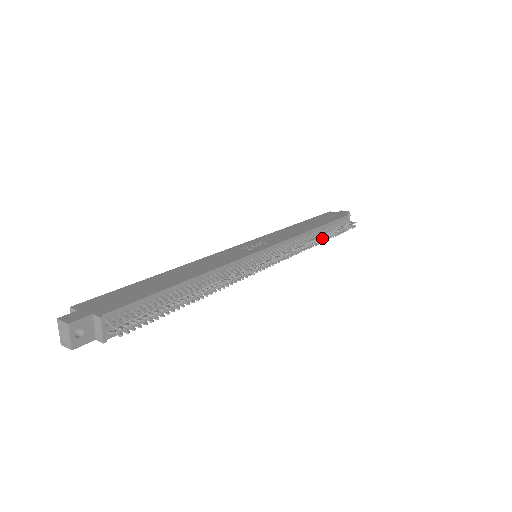
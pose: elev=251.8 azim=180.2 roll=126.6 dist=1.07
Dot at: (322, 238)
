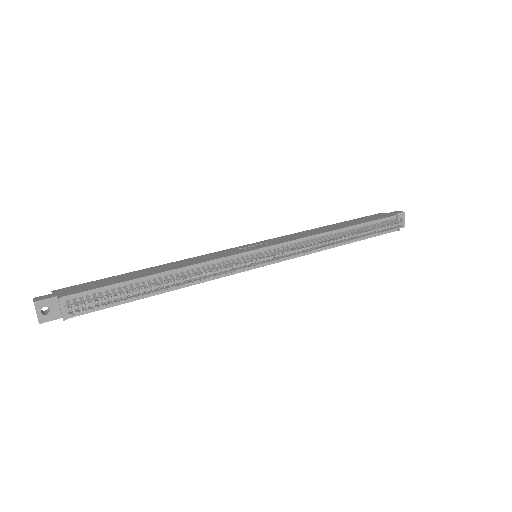
Dot at: (346, 239)
